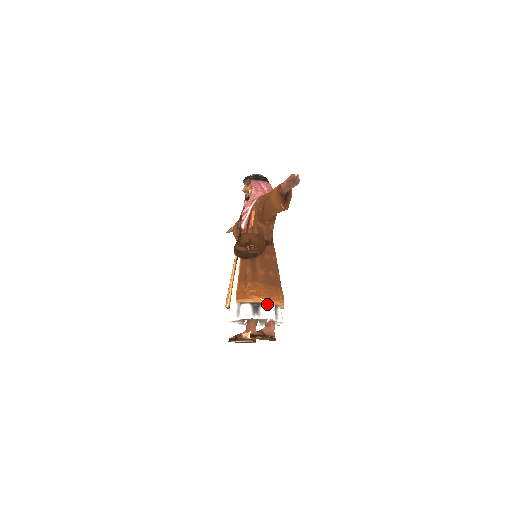
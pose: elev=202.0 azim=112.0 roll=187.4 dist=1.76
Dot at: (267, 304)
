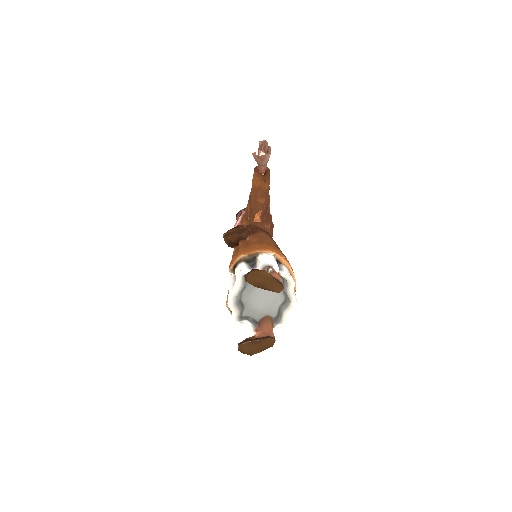
Dot at: (264, 254)
